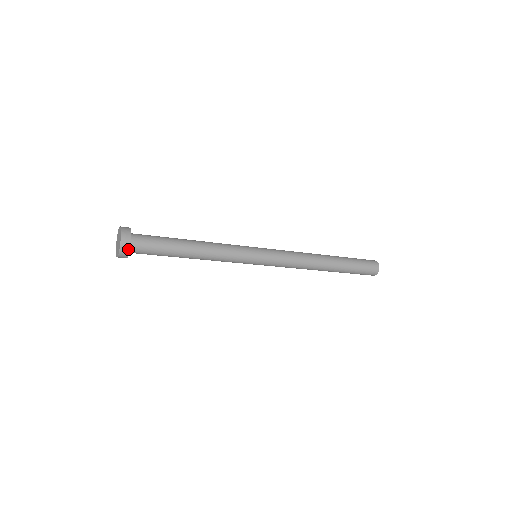
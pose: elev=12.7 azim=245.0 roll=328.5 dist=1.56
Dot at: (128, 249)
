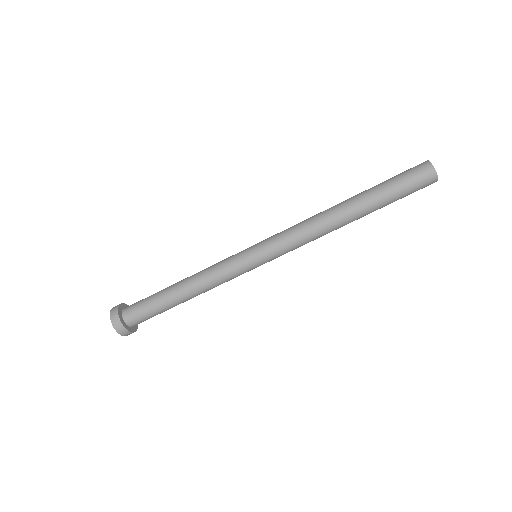
Dot at: (117, 310)
